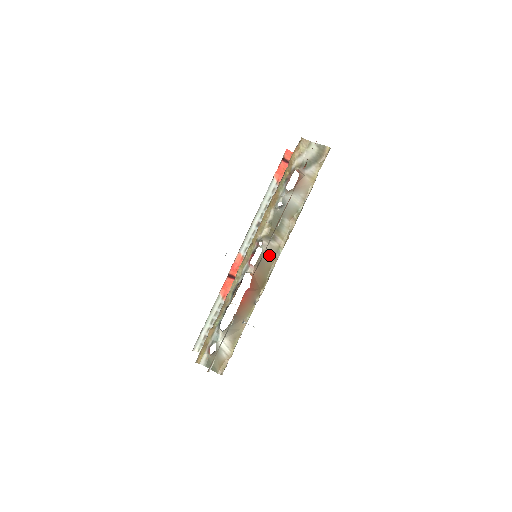
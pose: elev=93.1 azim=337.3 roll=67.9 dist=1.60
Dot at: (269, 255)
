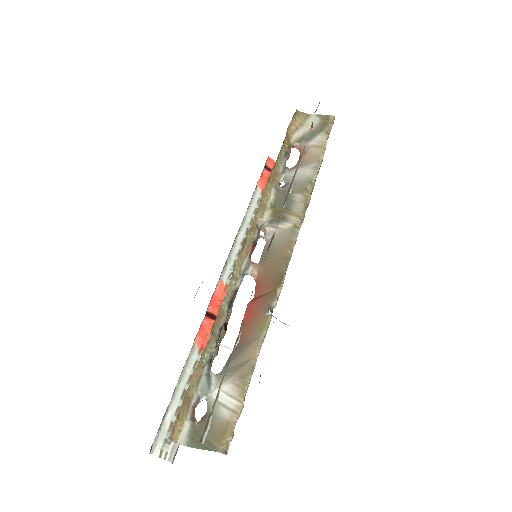
Dot at: (280, 242)
